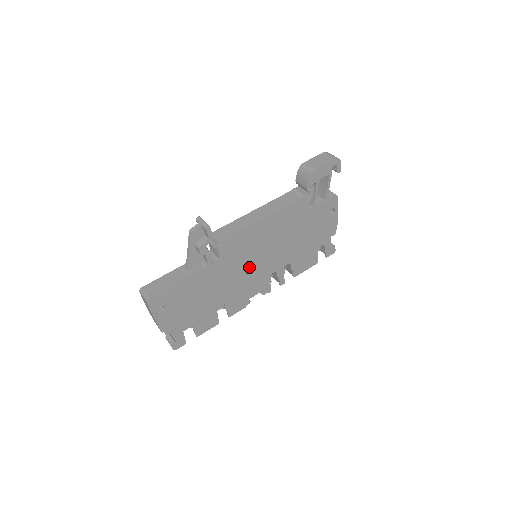
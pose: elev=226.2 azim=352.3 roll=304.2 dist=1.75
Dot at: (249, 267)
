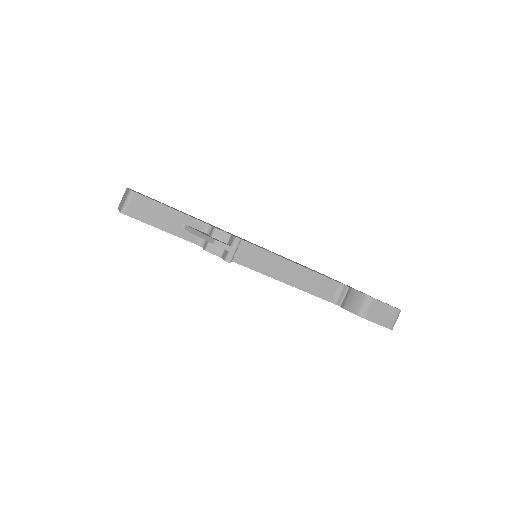
Dot at: occluded
